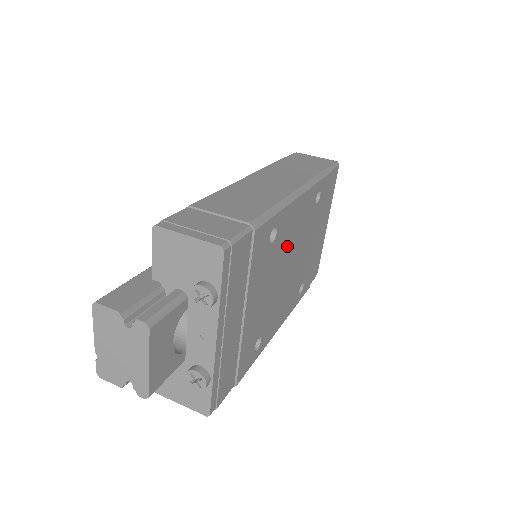
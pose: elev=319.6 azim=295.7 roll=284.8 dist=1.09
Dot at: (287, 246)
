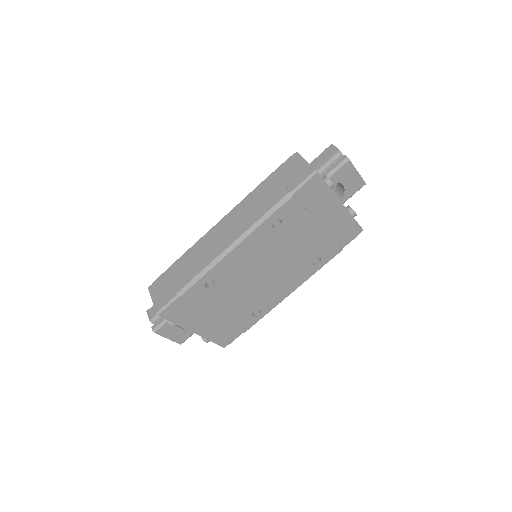
Dot at: (245, 271)
